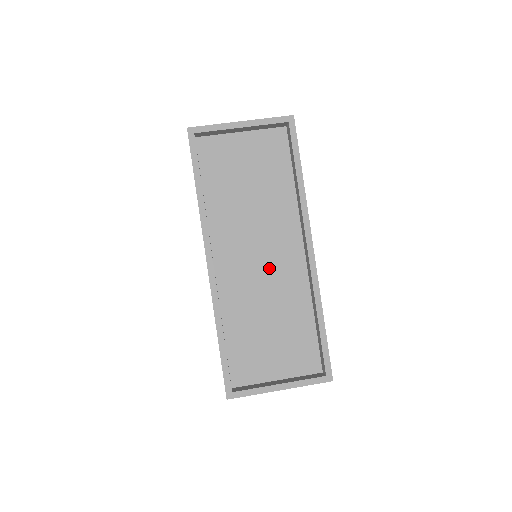
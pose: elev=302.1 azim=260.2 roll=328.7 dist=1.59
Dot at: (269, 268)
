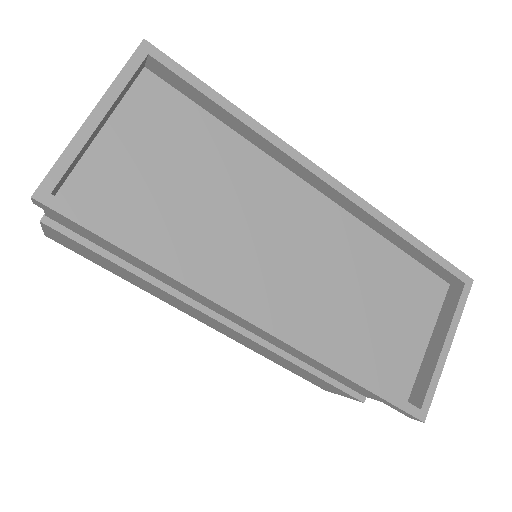
Dot at: (308, 250)
